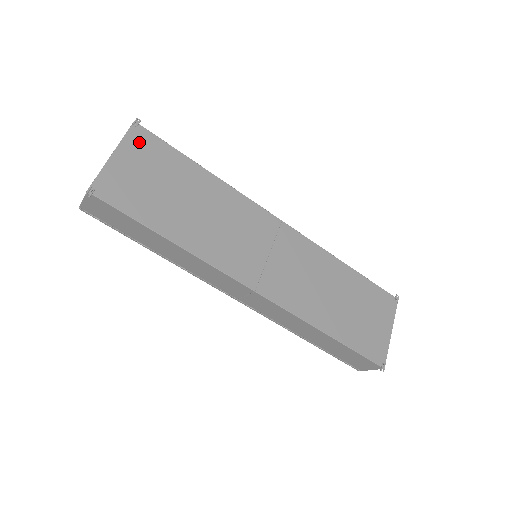
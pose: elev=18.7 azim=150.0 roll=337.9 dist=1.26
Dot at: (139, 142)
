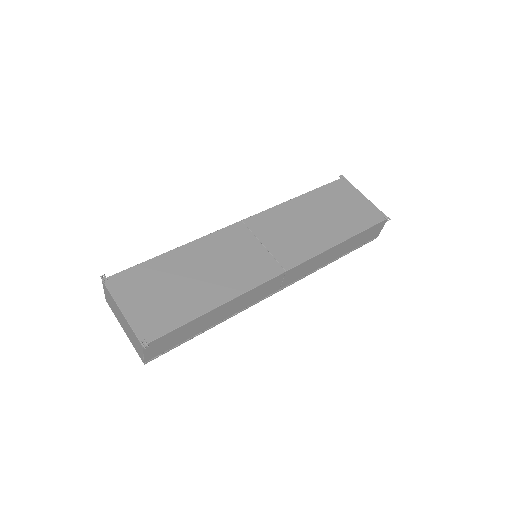
Dot at: (122, 286)
